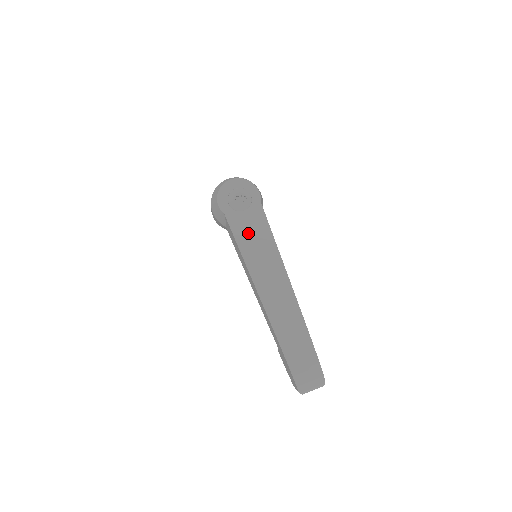
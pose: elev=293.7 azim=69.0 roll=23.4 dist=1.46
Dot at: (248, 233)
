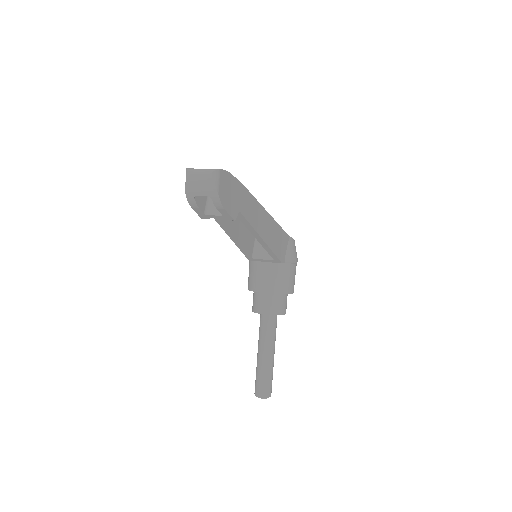
Dot at: occluded
